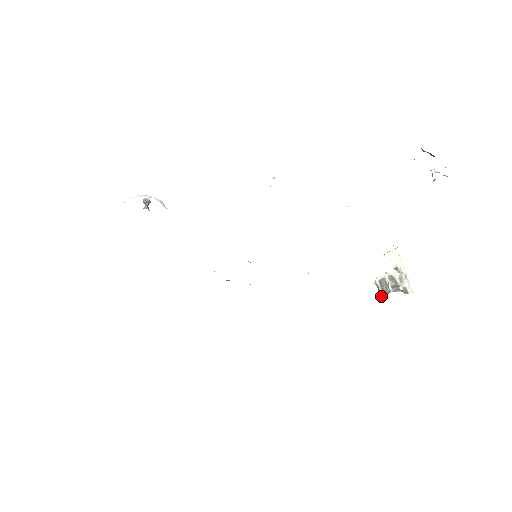
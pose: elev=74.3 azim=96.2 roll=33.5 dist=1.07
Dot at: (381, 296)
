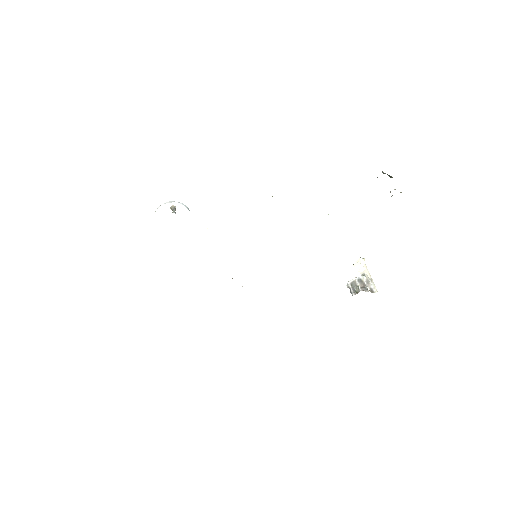
Dot at: occluded
